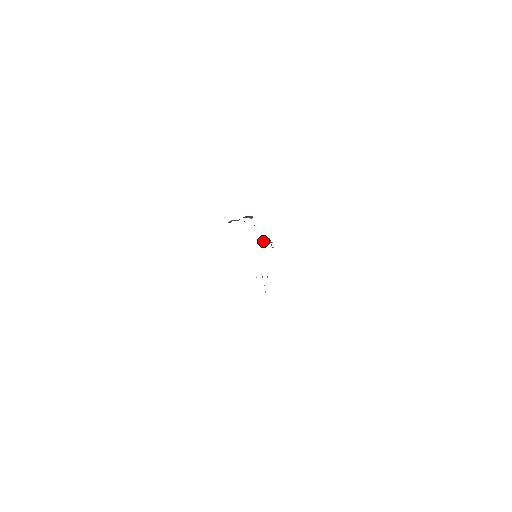
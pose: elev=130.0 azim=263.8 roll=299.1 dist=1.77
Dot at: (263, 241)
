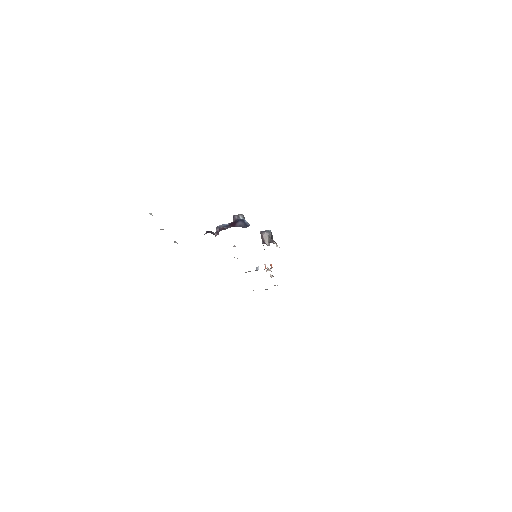
Dot at: (262, 238)
